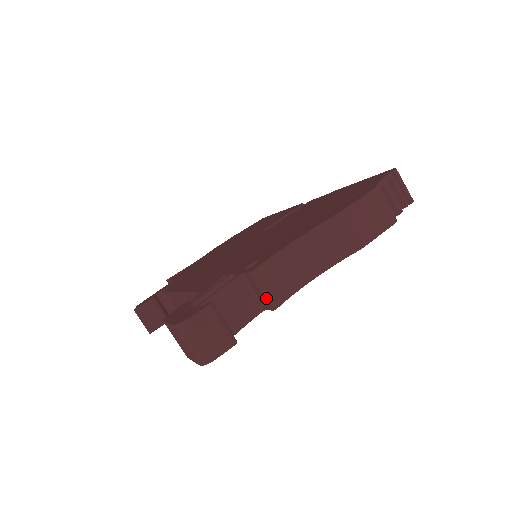
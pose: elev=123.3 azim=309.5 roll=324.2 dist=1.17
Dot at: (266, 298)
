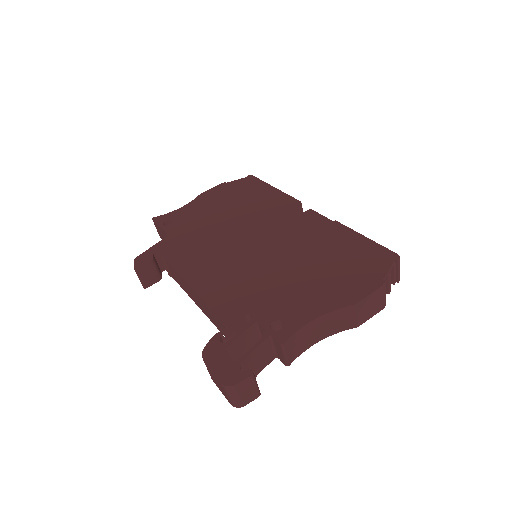
Dot at: (285, 359)
